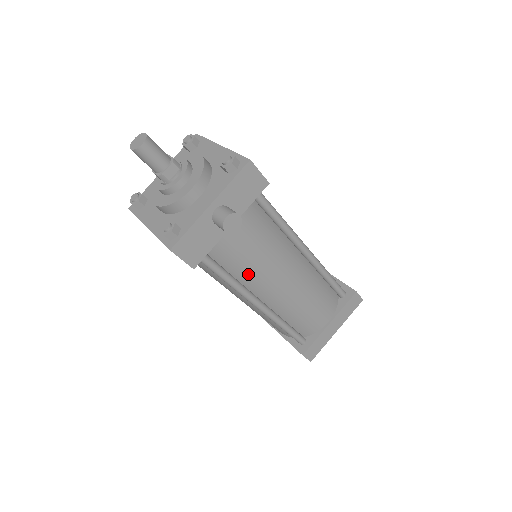
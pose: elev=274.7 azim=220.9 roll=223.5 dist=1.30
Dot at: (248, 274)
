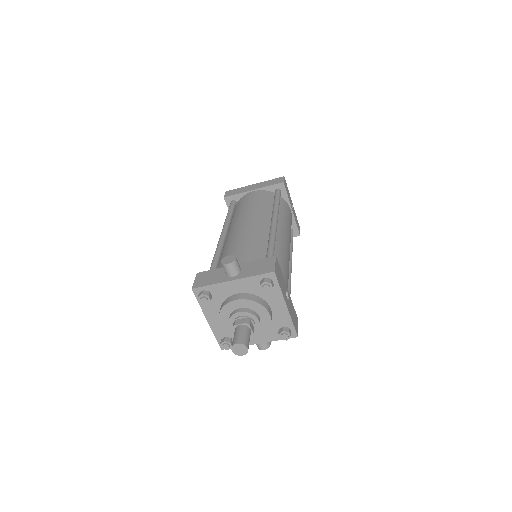
Dot at: occluded
